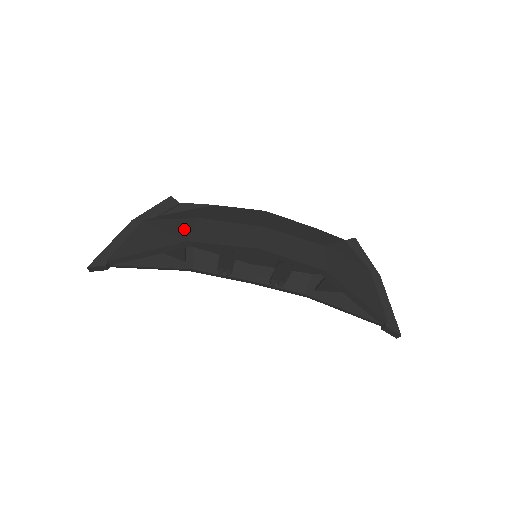
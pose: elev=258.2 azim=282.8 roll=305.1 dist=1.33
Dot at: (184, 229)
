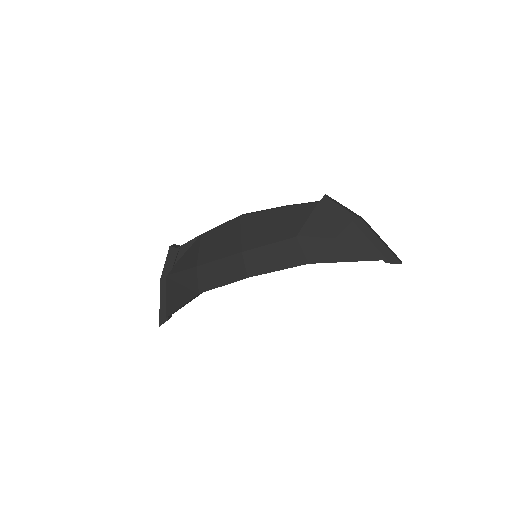
Dot at: (192, 281)
